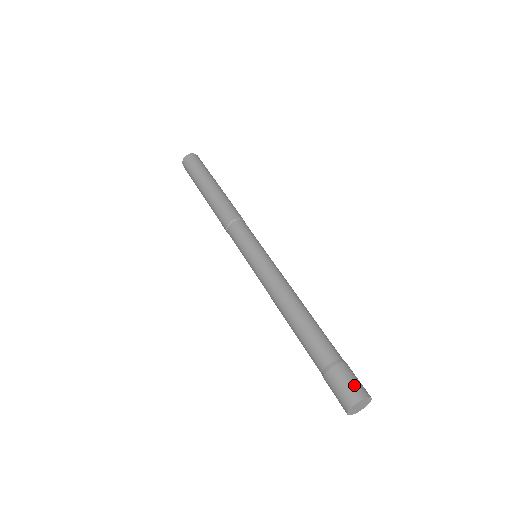
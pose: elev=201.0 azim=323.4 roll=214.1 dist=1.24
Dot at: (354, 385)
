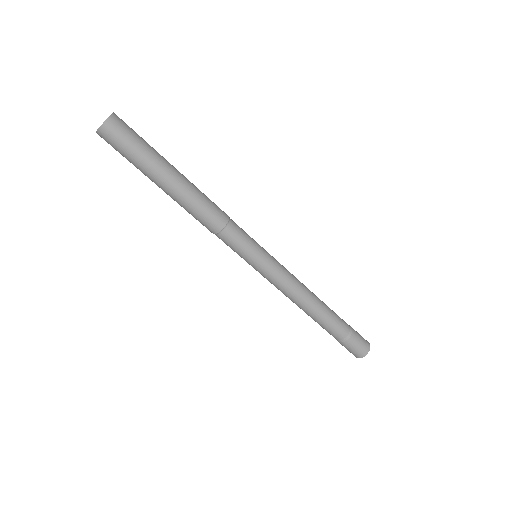
Dot at: (363, 345)
